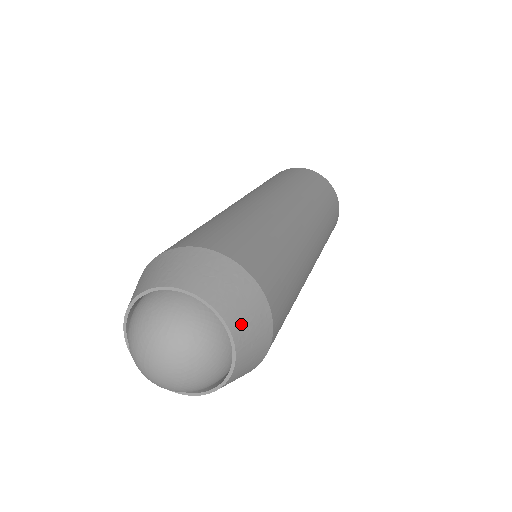
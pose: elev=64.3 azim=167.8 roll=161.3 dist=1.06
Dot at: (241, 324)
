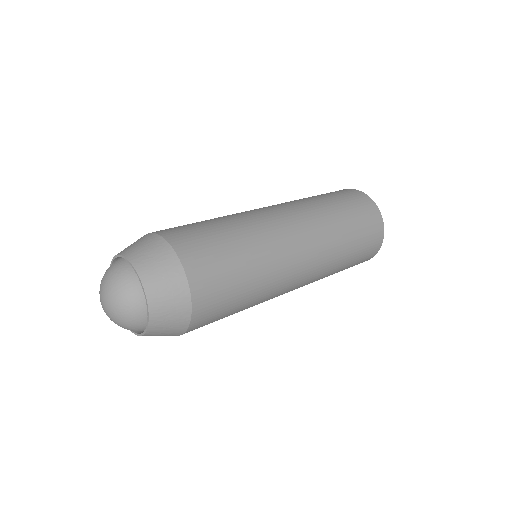
Dot at: (160, 315)
